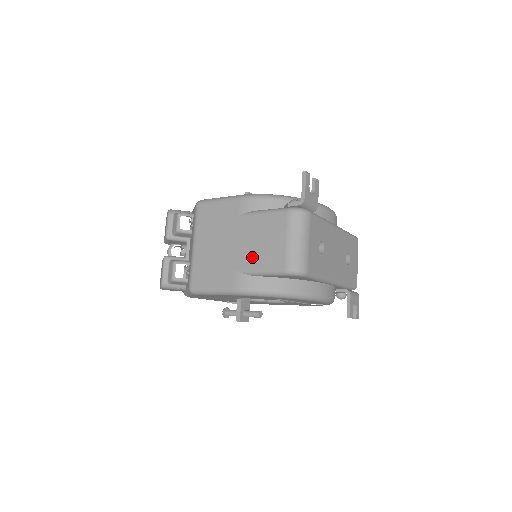
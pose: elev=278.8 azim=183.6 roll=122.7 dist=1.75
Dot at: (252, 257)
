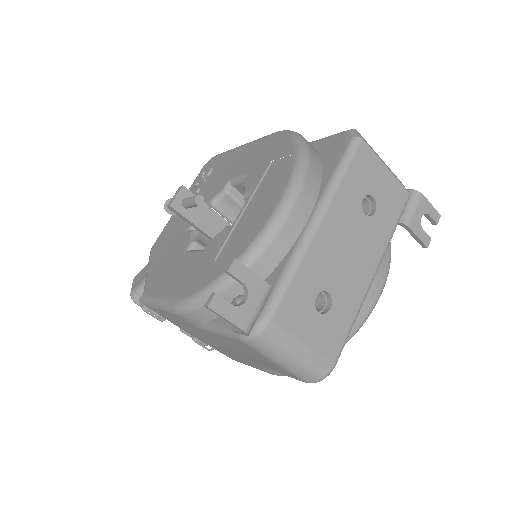
Dot at: occluded
